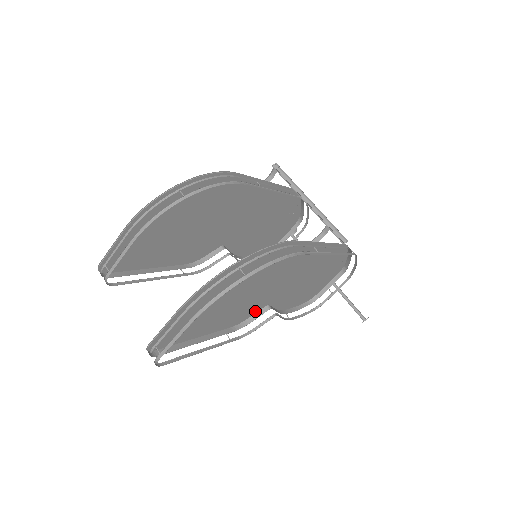
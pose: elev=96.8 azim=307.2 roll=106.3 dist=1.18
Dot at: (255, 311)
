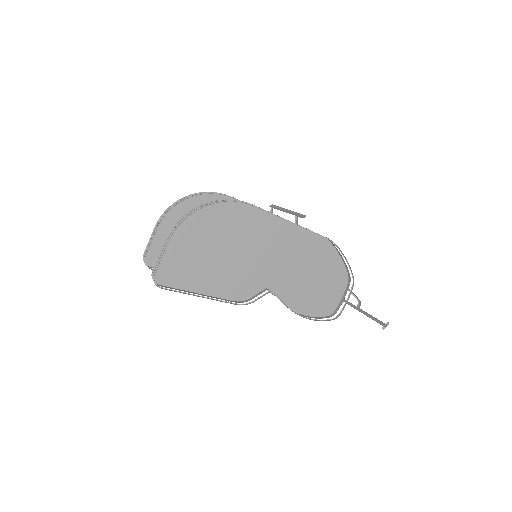
Dot at: (254, 290)
